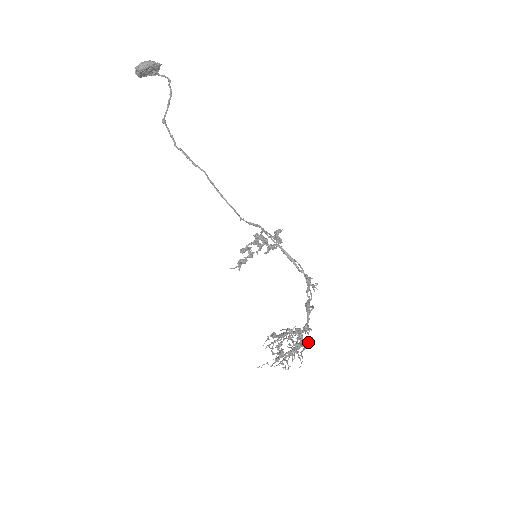
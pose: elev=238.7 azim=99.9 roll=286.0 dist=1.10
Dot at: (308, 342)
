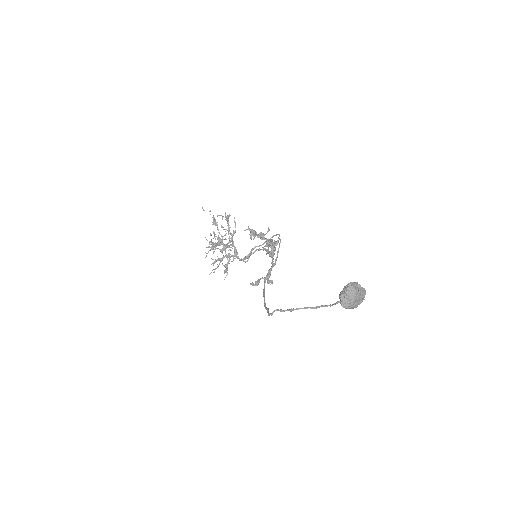
Dot at: (229, 255)
